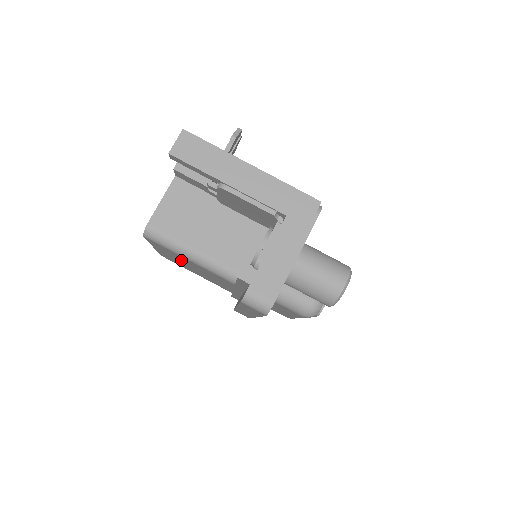
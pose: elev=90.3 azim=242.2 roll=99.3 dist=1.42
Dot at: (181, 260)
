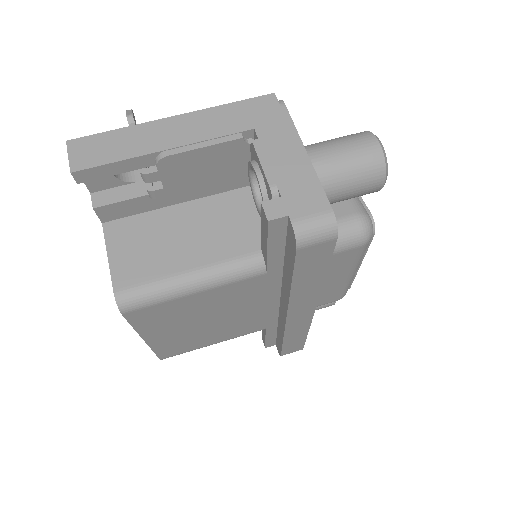
Dot at: (186, 319)
